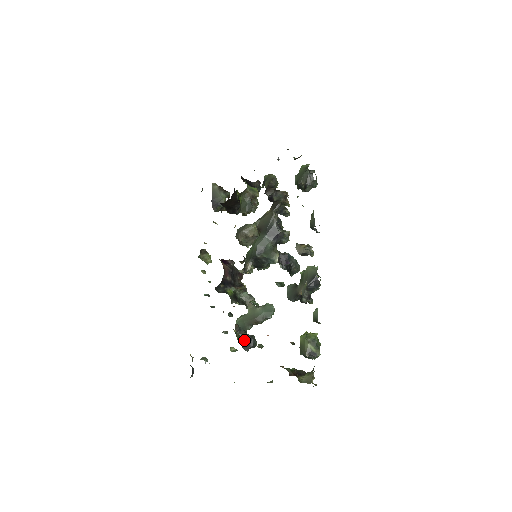
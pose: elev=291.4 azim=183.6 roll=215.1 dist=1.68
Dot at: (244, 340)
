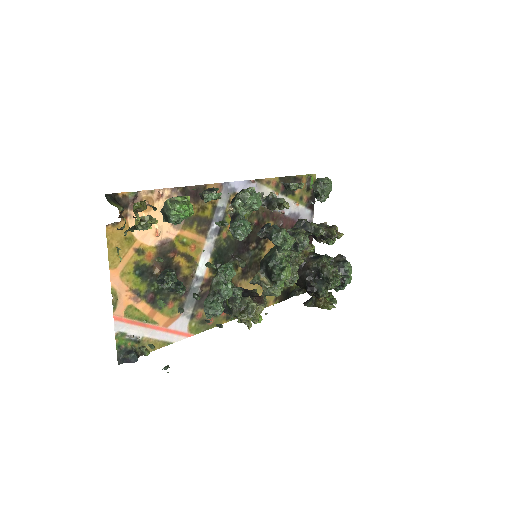
Dot at: occluded
